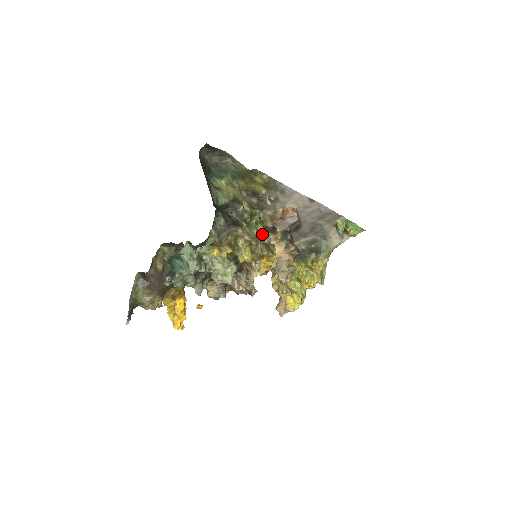
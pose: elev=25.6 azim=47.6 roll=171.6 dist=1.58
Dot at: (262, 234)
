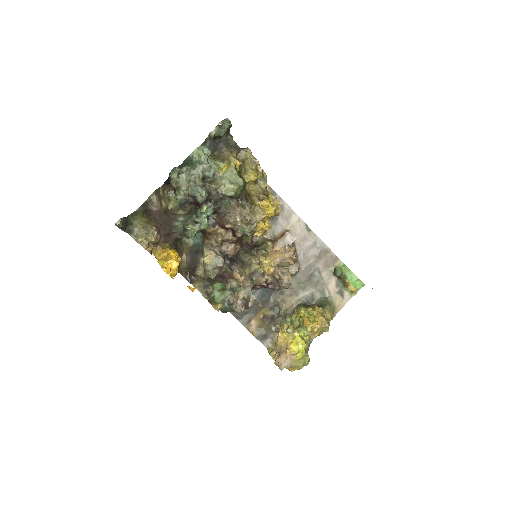
Dot at: occluded
